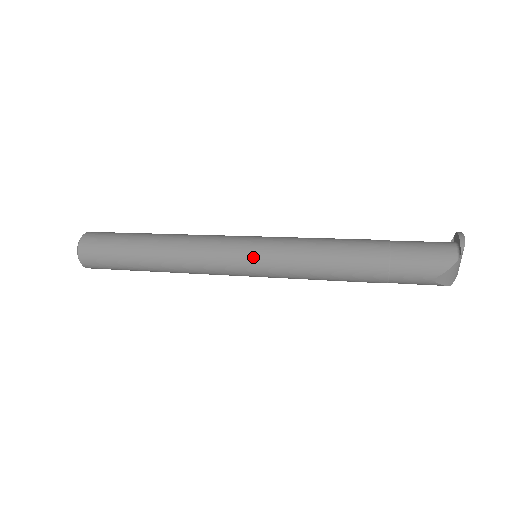
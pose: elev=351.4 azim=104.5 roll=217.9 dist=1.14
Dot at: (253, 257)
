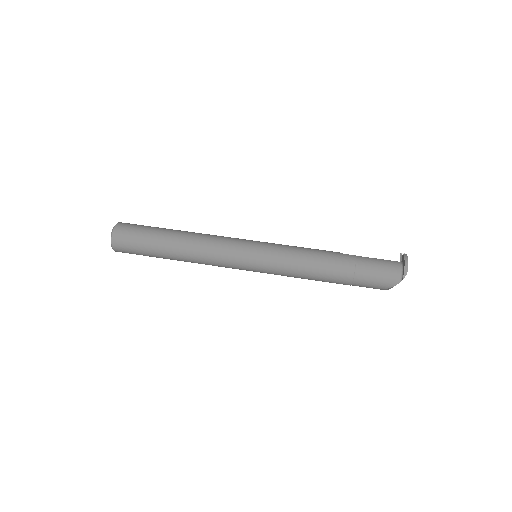
Dot at: (255, 265)
